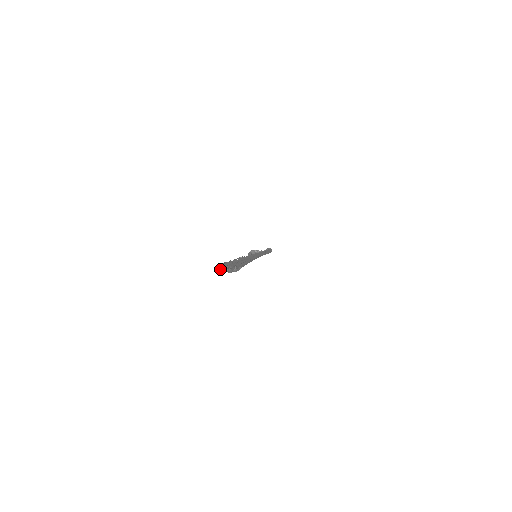
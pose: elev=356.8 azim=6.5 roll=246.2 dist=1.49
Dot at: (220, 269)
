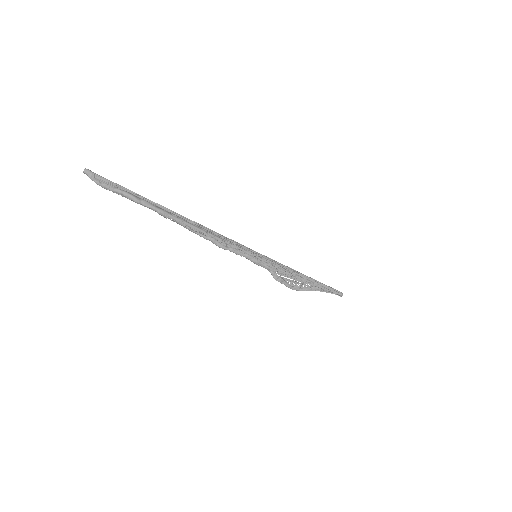
Dot at: (85, 169)
